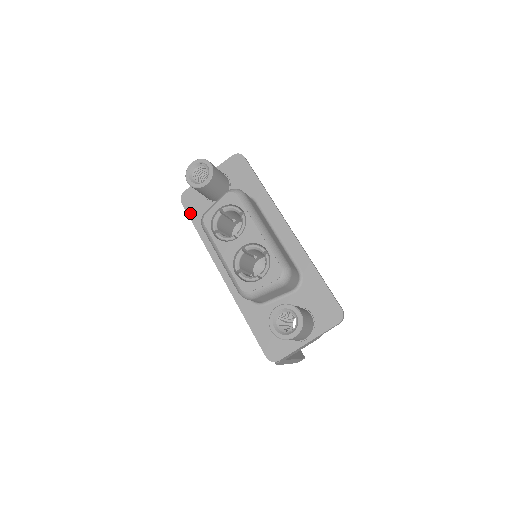
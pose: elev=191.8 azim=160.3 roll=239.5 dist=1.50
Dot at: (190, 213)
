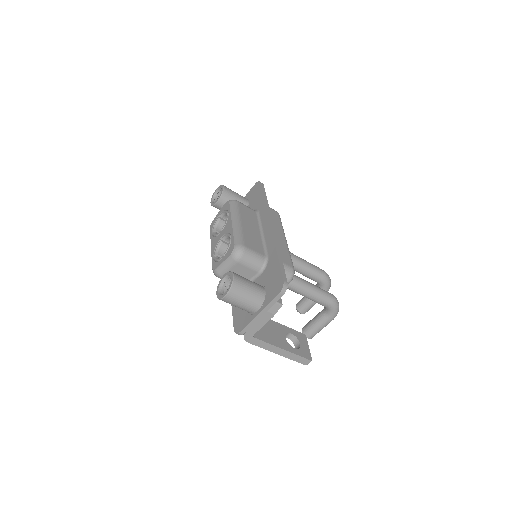
Dot at: occluded
